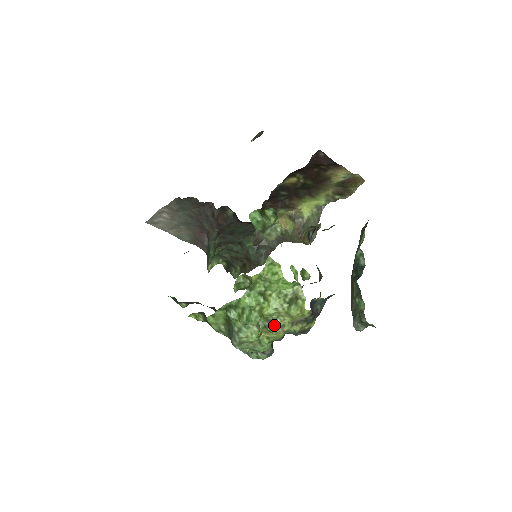
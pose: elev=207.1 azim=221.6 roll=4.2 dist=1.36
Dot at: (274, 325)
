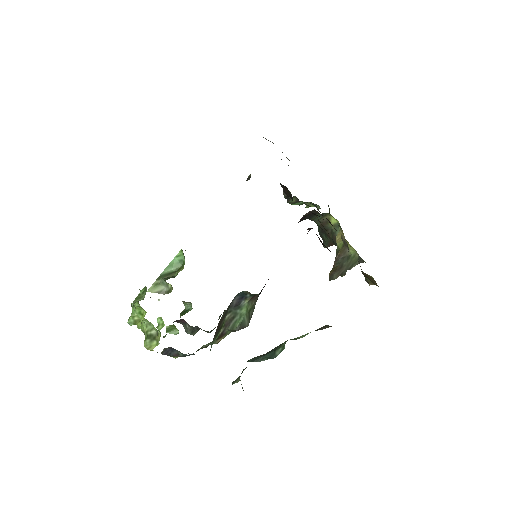
Dot at: occluded
